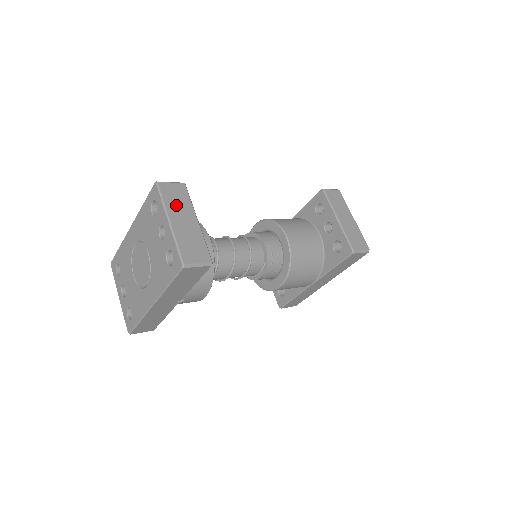
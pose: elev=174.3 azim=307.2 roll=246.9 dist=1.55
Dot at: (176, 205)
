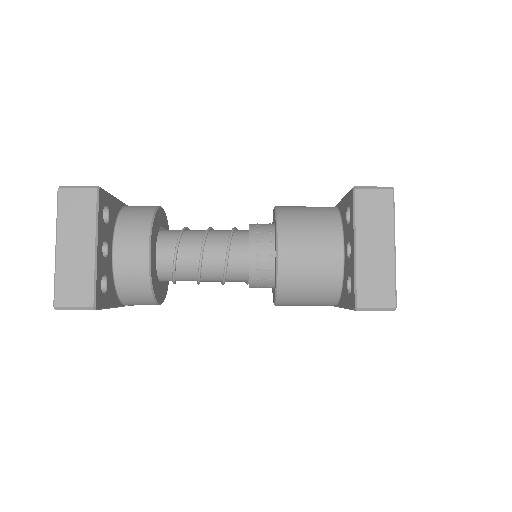
Dot at: (73, 223)
